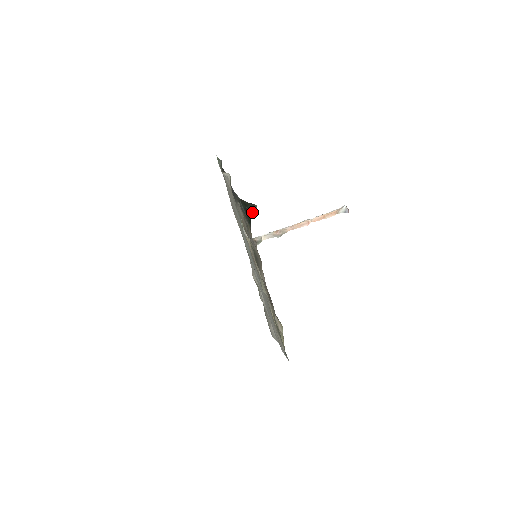
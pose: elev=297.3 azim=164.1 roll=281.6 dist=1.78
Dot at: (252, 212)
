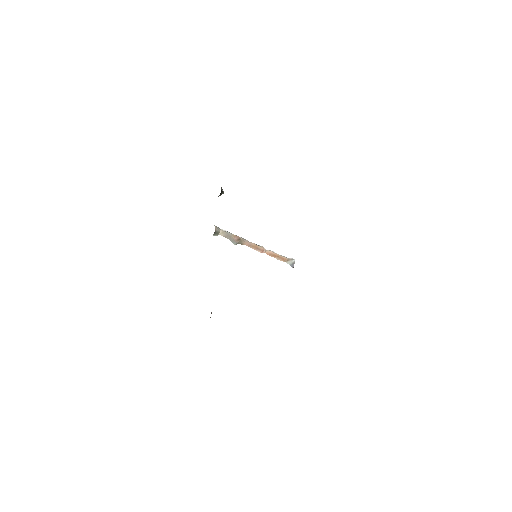
Dot at: (219, 195)
